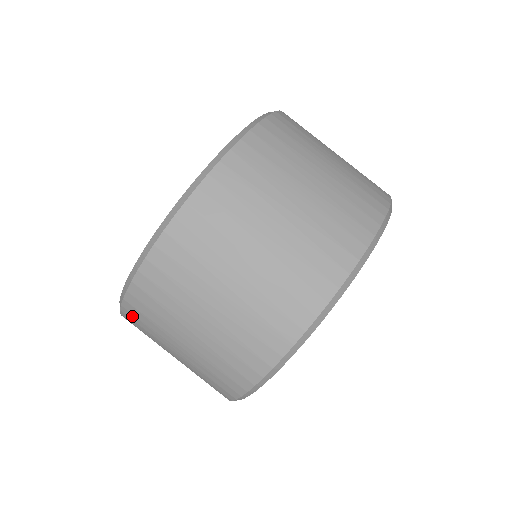
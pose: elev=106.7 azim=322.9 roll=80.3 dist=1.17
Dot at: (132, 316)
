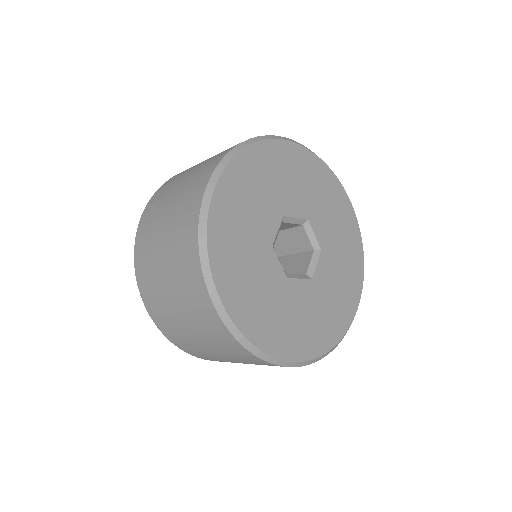
Dot at: (206, 359)
